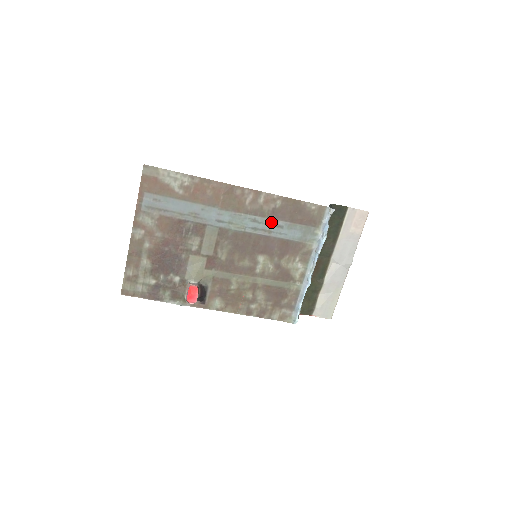
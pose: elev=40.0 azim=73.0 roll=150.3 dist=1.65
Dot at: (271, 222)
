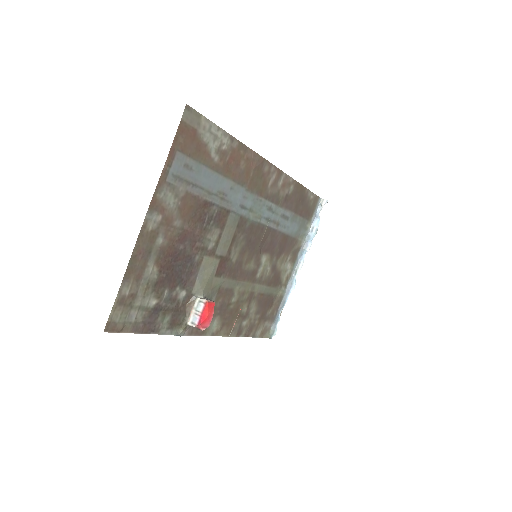
Dot at: (281, 212)
